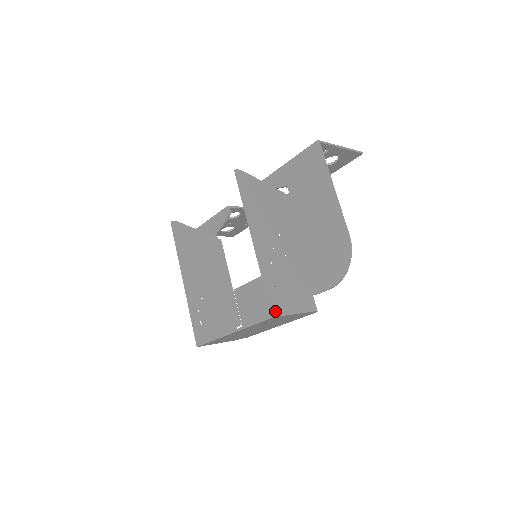
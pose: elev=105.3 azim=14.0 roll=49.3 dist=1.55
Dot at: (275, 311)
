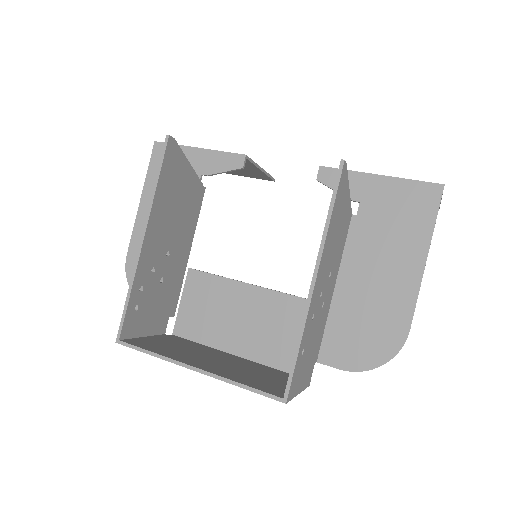
Dot at: (290, 394)
